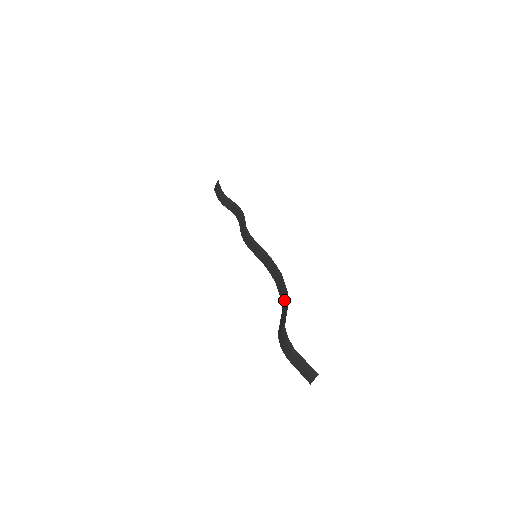
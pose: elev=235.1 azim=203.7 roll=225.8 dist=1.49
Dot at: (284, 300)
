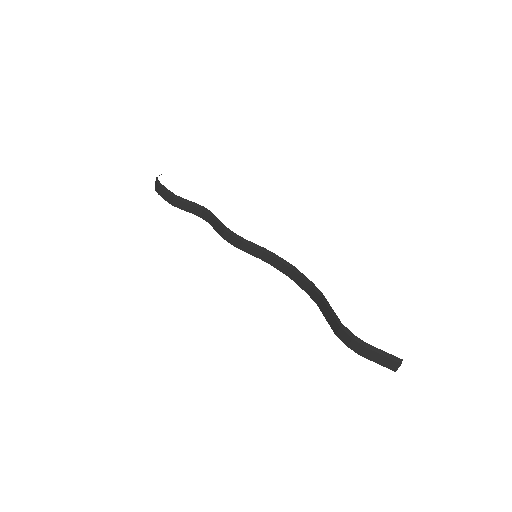
Dot at: (315, 294)
